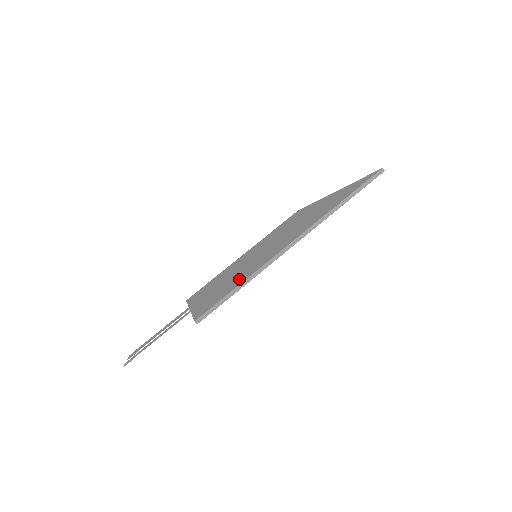
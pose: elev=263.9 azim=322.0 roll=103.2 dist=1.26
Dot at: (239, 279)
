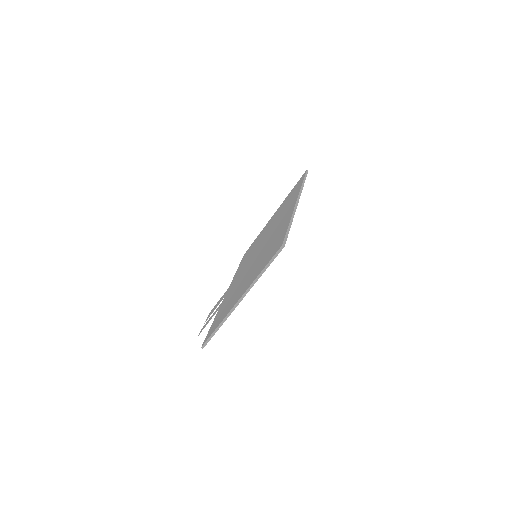
Dot at: (224, 311)
